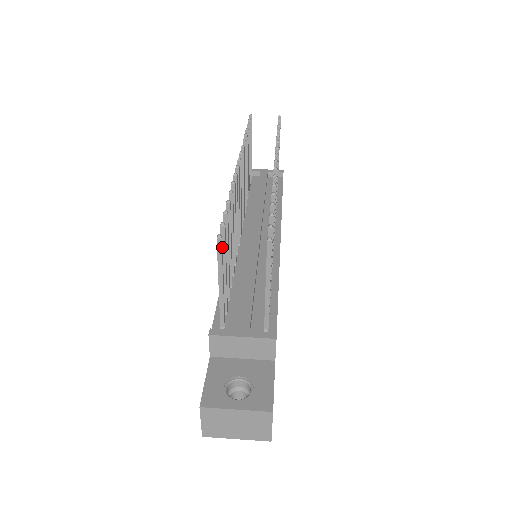
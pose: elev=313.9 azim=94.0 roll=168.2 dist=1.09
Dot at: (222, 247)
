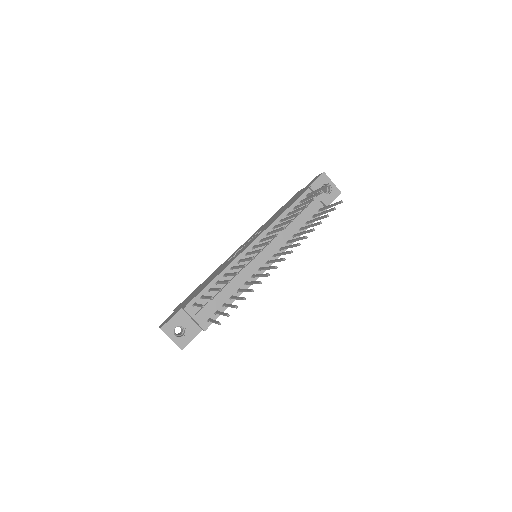
Dot at: occluded
